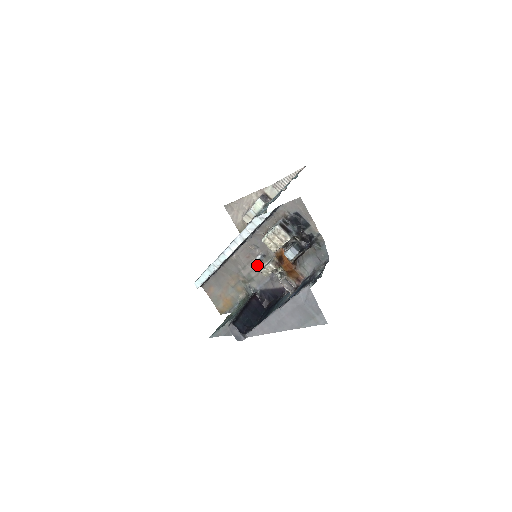
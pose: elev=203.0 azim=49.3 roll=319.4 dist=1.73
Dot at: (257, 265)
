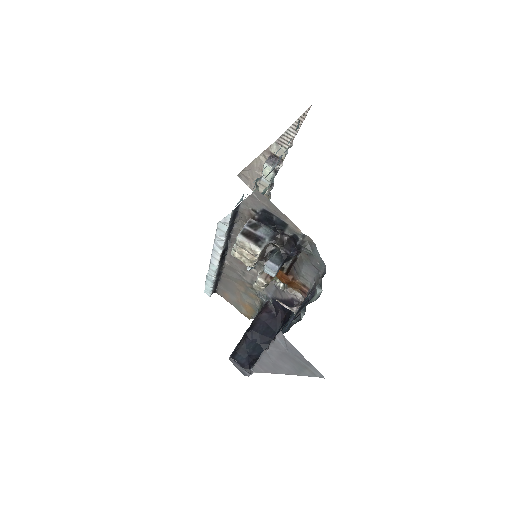
Dot at: (255, 272)
